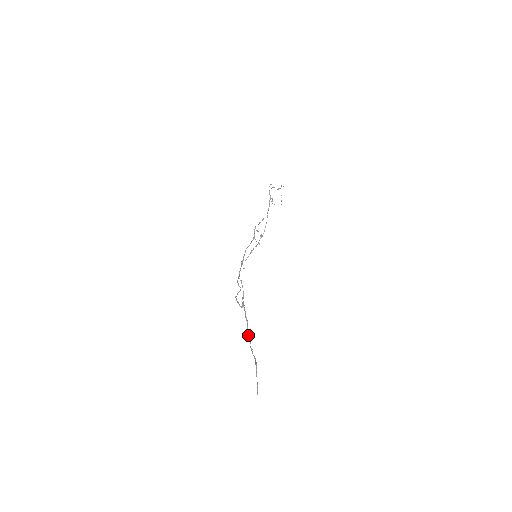
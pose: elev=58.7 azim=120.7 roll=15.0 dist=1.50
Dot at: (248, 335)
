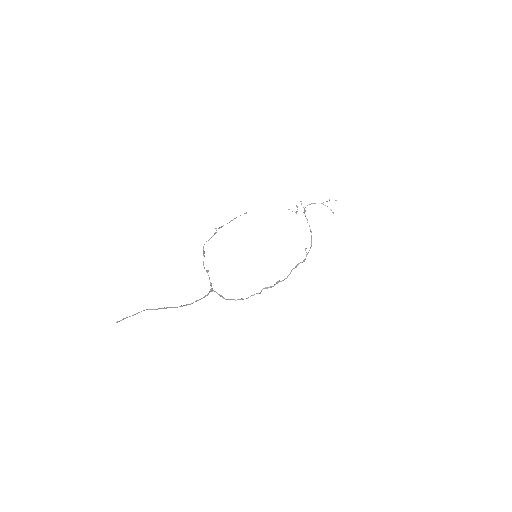
Dot at: occluded
